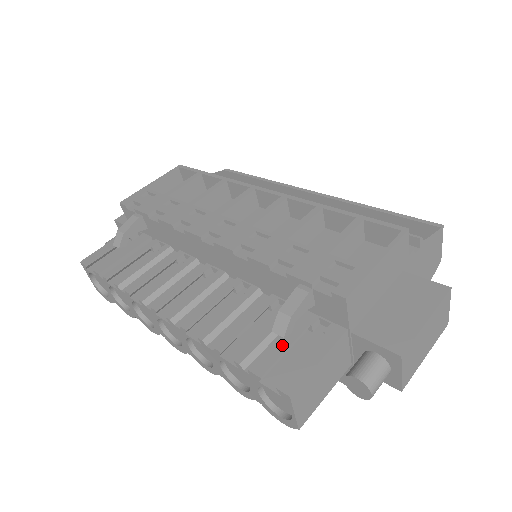
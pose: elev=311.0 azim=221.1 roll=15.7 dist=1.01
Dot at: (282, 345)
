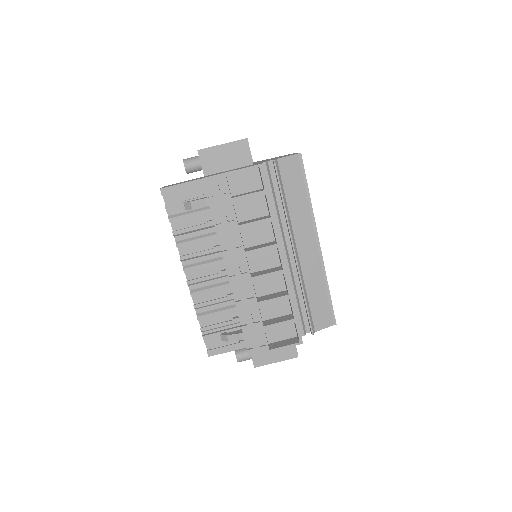
Dot at: occluded
